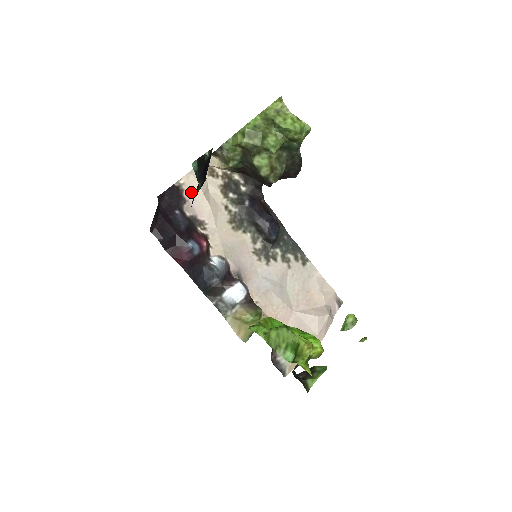
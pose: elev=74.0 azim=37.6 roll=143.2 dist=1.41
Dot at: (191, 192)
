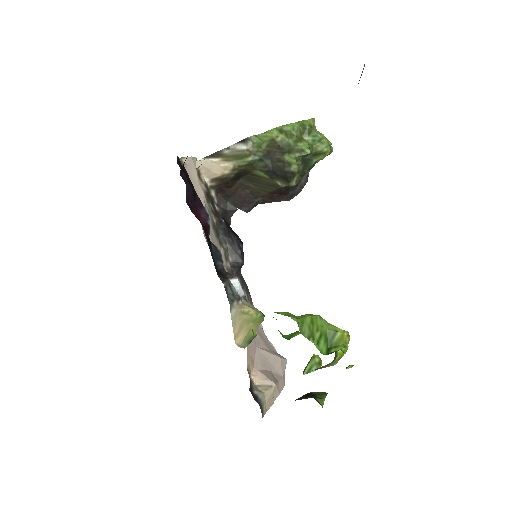
Dot at: (190, 175)
